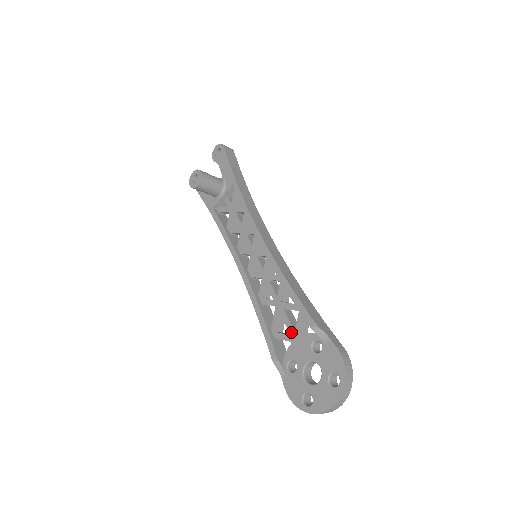
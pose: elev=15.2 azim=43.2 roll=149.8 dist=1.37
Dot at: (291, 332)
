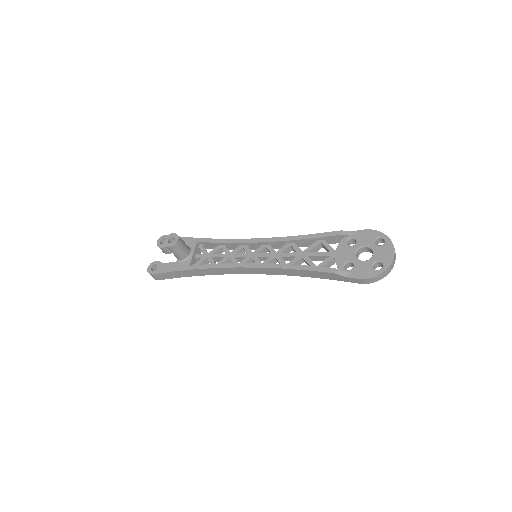
Dot at: (328, 254)
